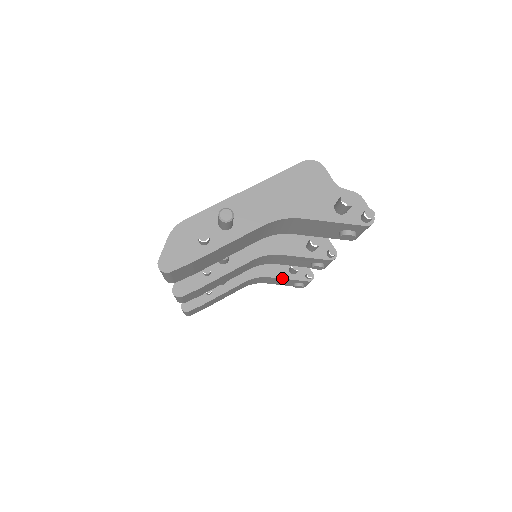
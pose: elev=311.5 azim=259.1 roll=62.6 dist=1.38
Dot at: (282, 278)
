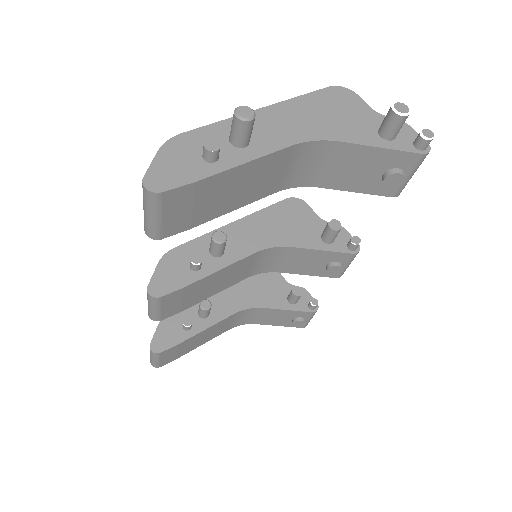
Dot at: (280, 309)
